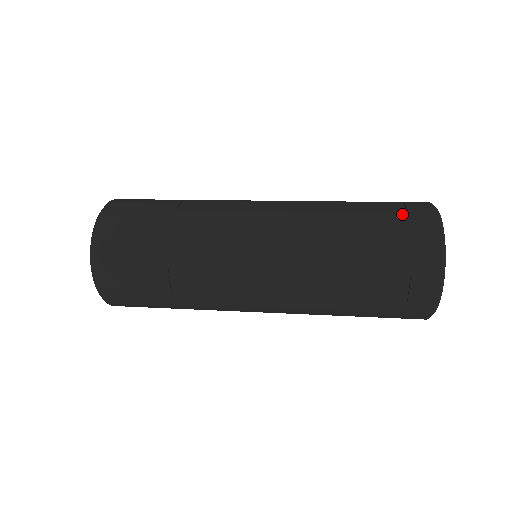
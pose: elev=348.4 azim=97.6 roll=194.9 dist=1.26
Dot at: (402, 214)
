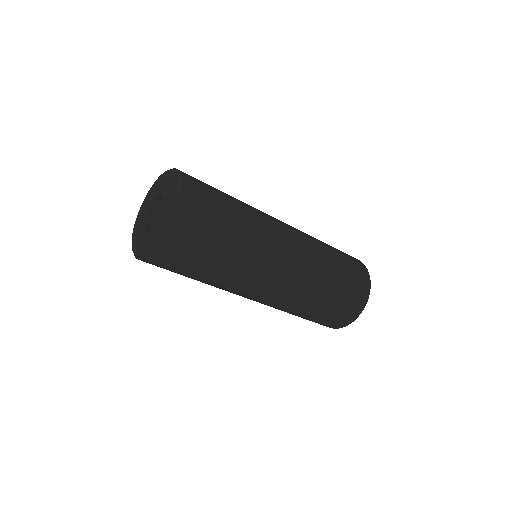
Dot at: occluded
